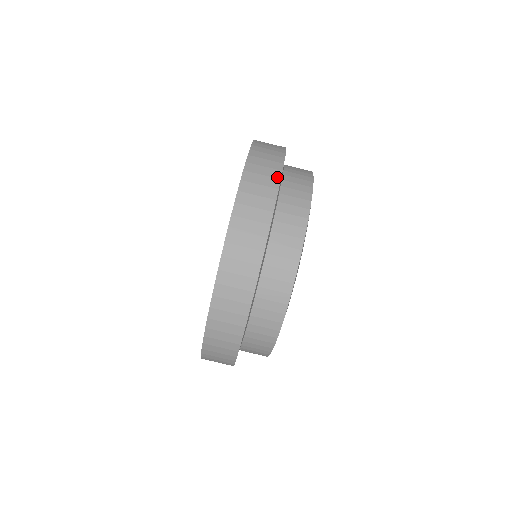
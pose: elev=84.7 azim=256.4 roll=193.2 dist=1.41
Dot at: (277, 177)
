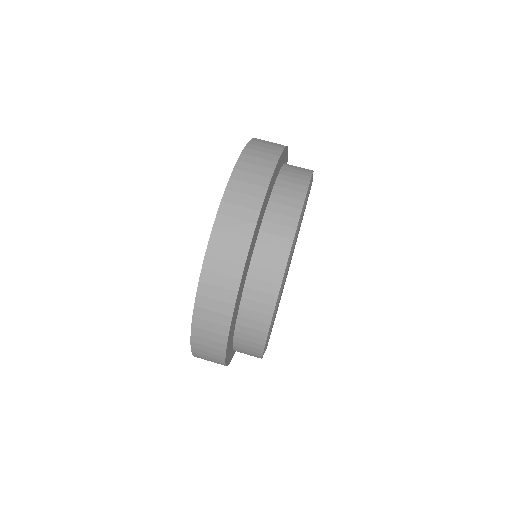
Dot at: (283, 145)
